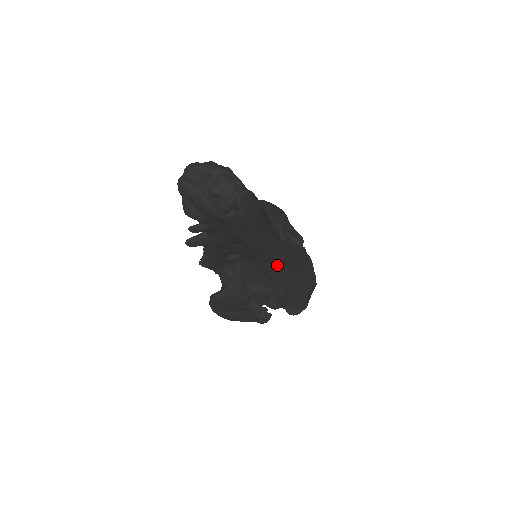
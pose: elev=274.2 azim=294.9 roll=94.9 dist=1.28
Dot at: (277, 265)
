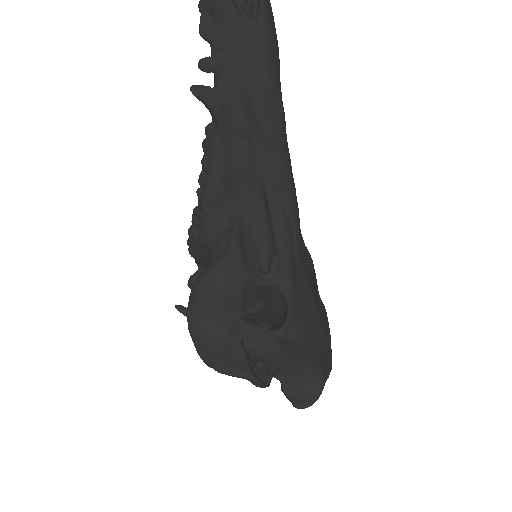
Dot at: (287, 215)
